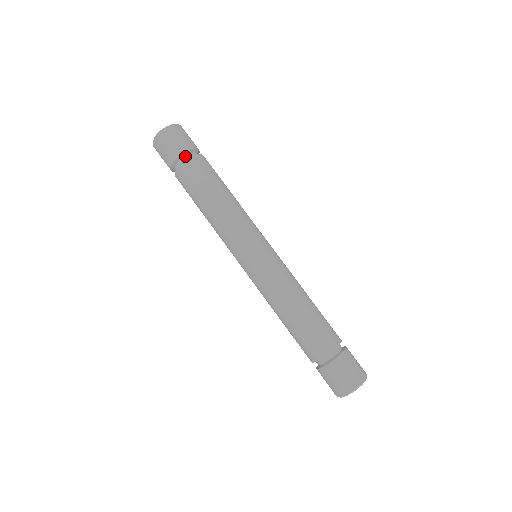
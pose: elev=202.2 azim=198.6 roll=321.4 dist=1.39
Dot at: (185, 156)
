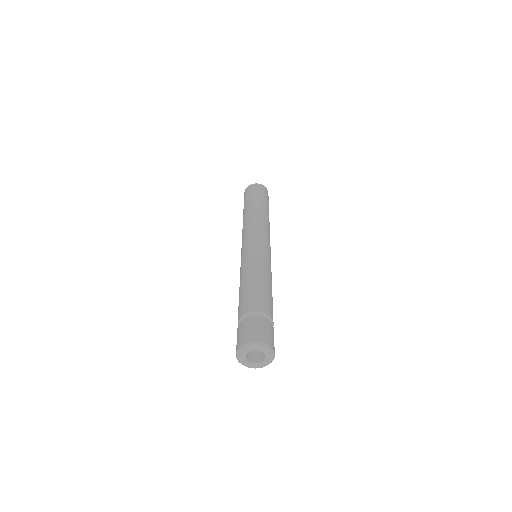
Dot at: occluded
